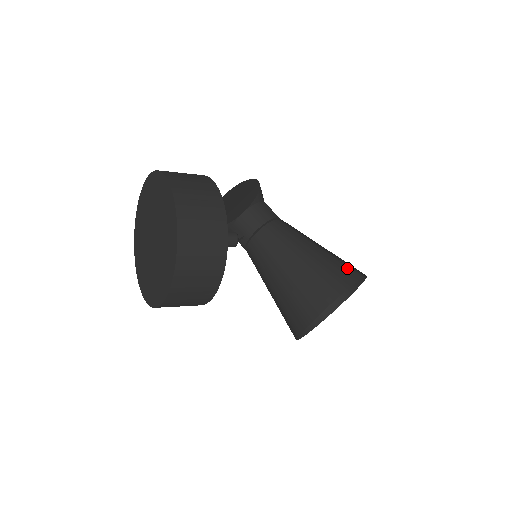
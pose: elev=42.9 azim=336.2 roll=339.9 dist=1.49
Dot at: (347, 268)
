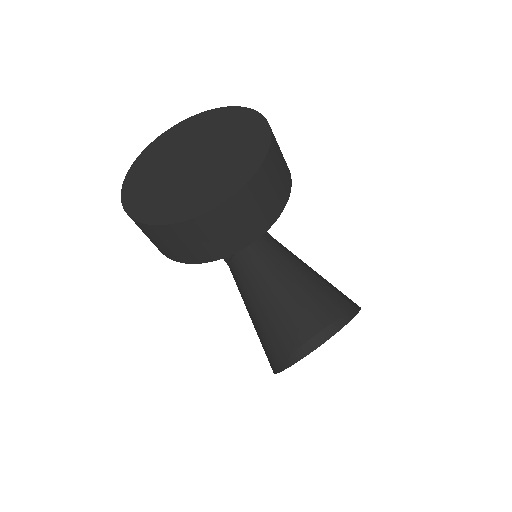
Dot at: occluded
